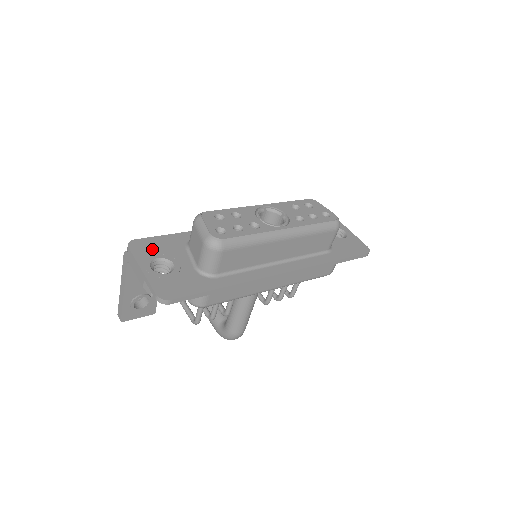
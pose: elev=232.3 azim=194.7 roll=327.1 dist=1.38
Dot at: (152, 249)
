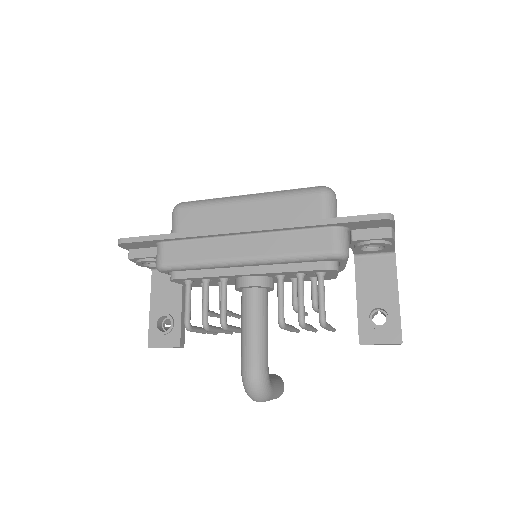
Dot at: occluded
